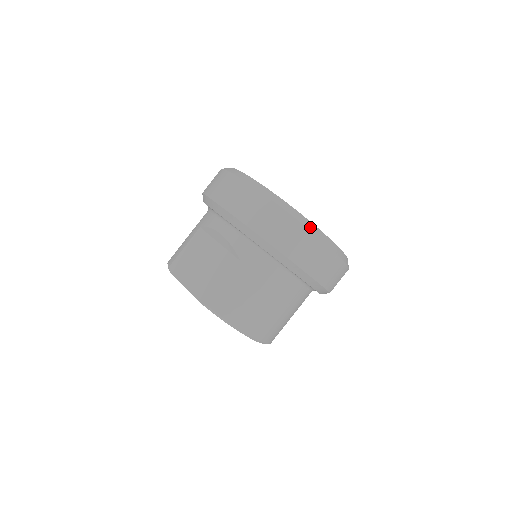
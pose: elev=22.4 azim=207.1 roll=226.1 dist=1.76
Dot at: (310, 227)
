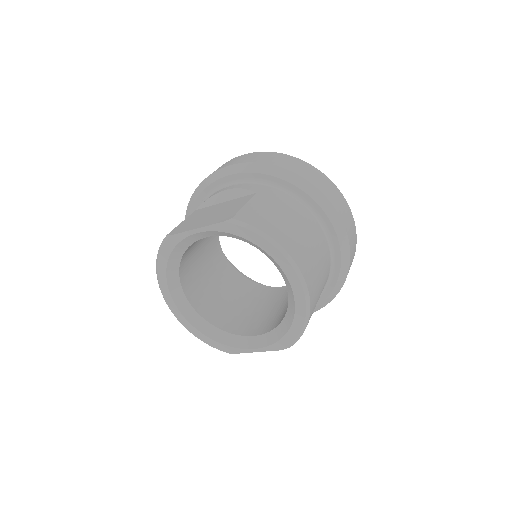
Dot at: occluded
